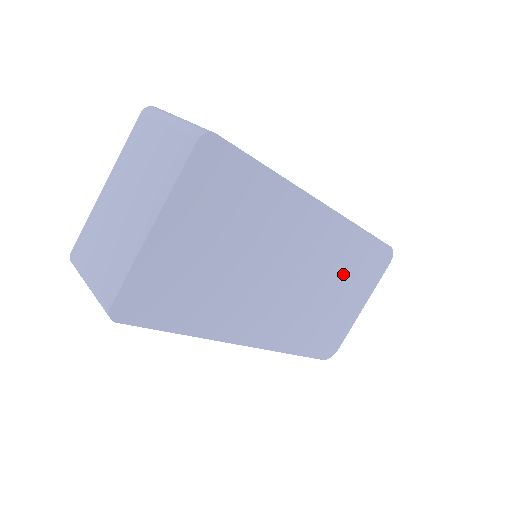
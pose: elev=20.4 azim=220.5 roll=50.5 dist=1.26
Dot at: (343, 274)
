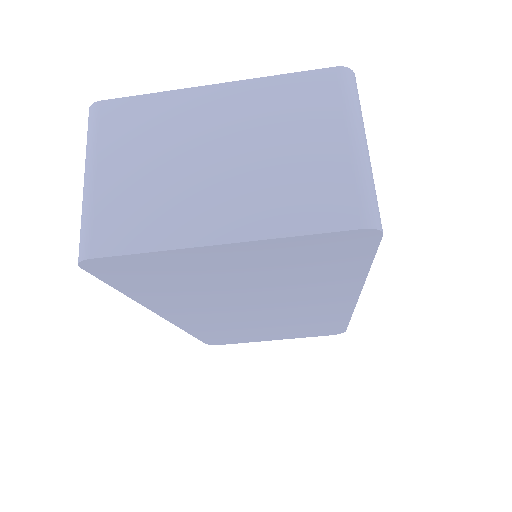
Dot at: (296, 326)
